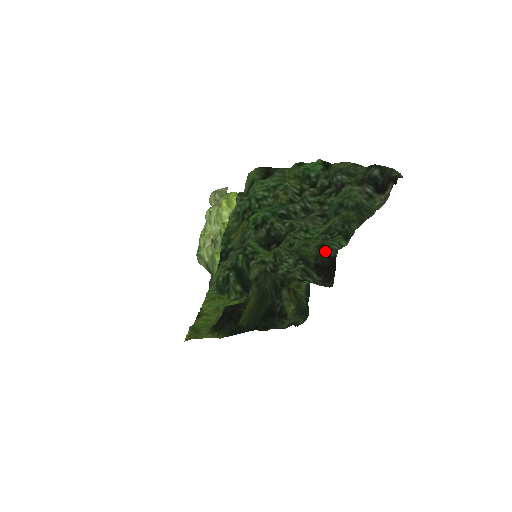
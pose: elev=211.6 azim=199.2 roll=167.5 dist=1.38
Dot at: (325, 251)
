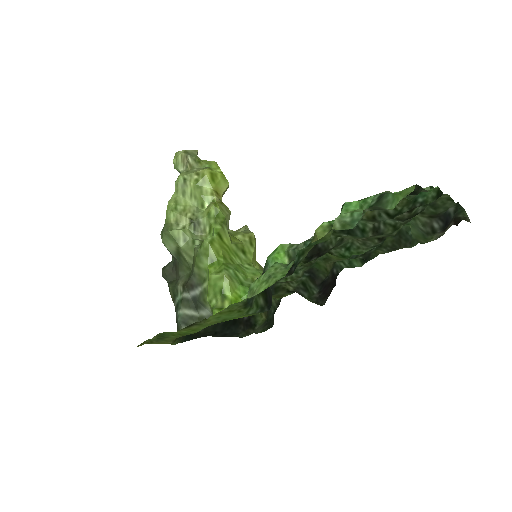
Dot at: occluded
